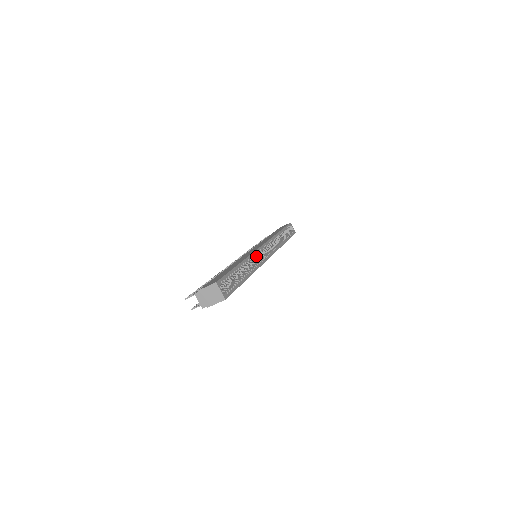
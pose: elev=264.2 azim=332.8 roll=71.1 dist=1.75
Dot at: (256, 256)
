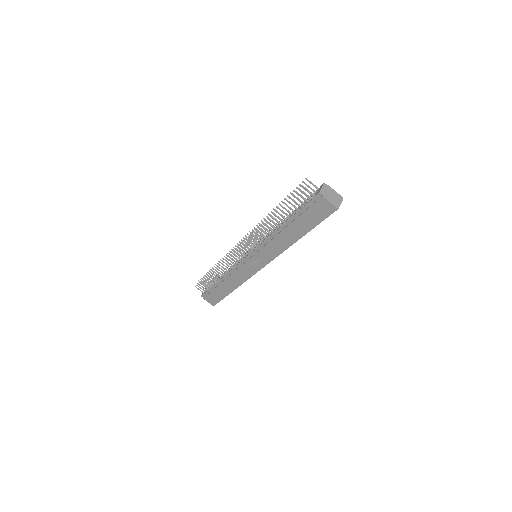
Dot at: occluded
